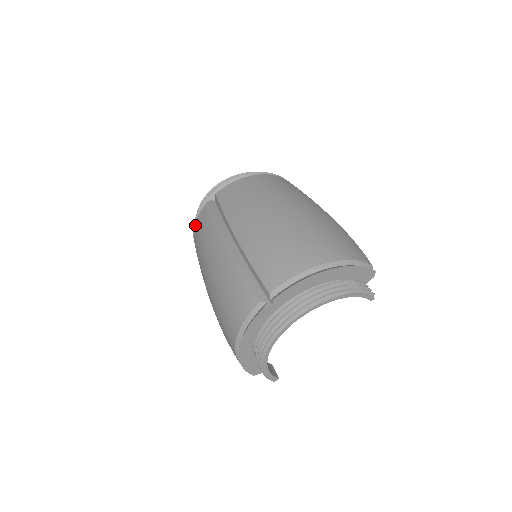
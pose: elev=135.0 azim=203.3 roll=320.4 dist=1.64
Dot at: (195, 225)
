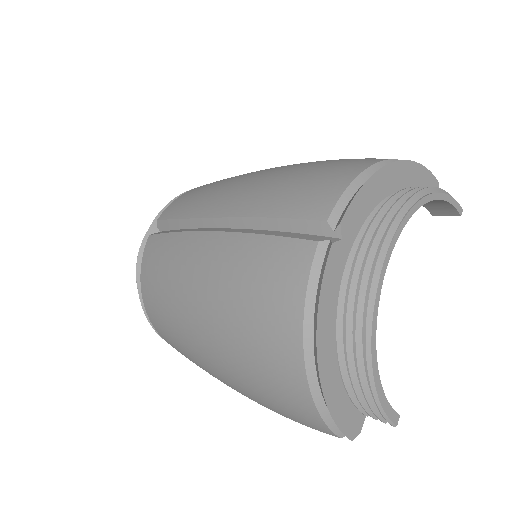
Dot at: (141, 278)
